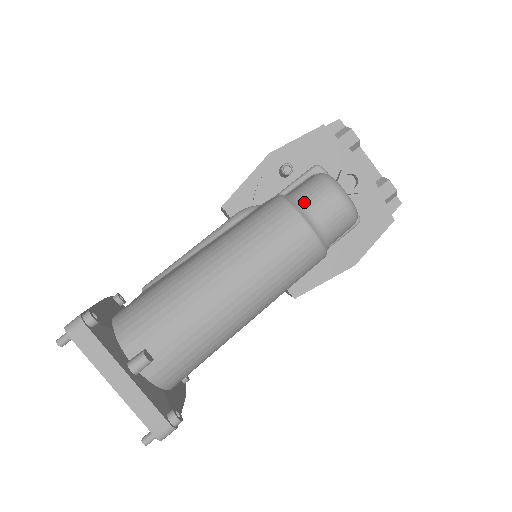
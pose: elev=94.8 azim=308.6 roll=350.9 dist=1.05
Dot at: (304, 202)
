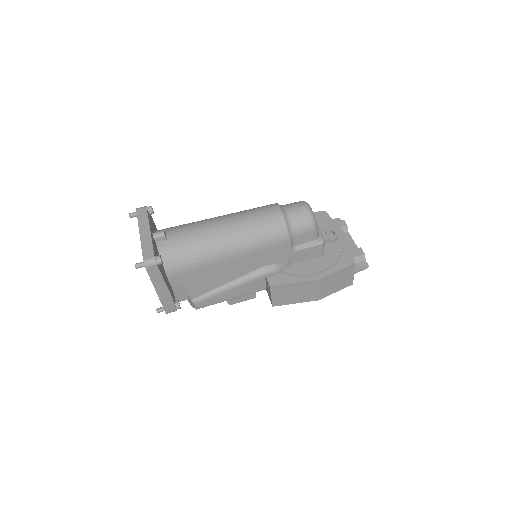
Dot at: (285, 205)
